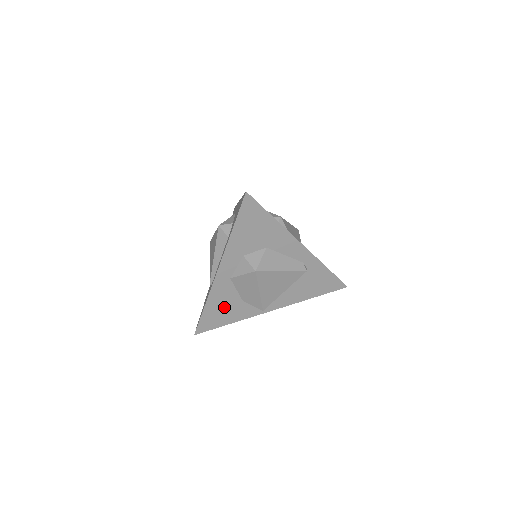
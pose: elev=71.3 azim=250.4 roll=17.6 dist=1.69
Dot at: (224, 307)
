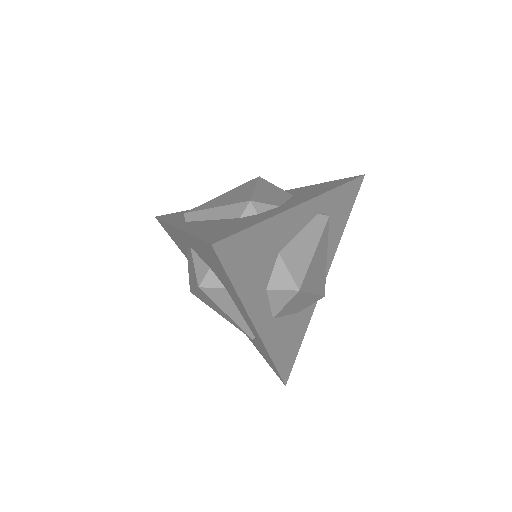
Dot at: (288, 339)
